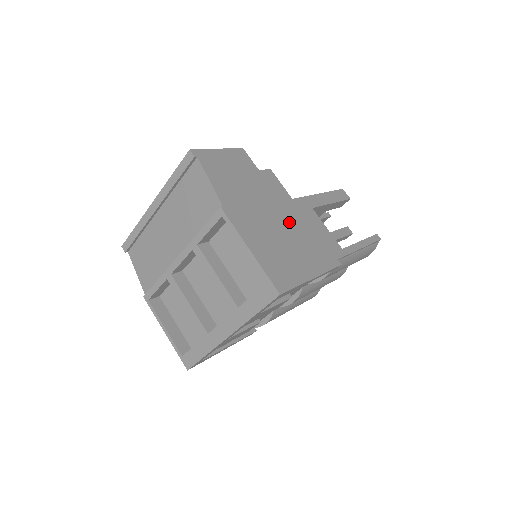
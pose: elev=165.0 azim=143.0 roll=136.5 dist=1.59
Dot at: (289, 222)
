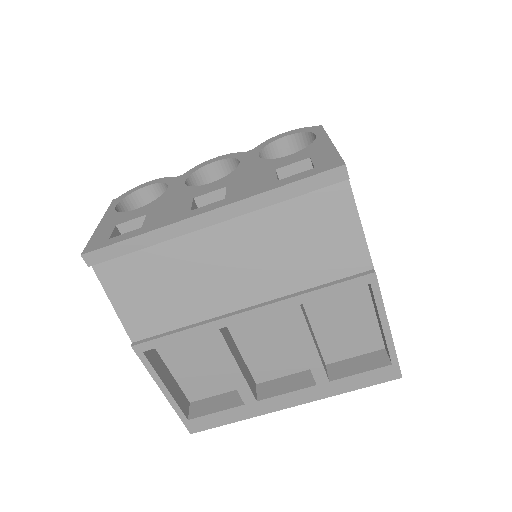
Dot at: occluded
